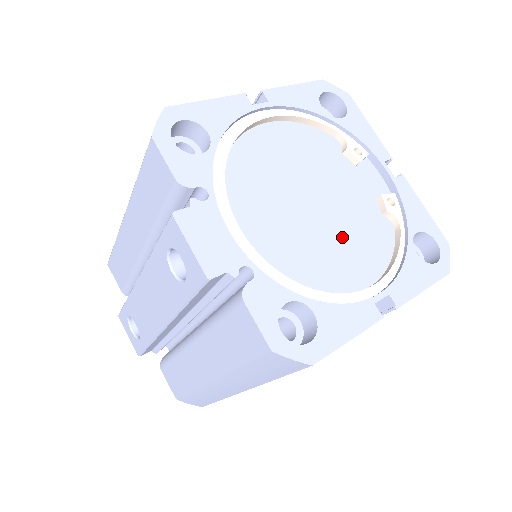
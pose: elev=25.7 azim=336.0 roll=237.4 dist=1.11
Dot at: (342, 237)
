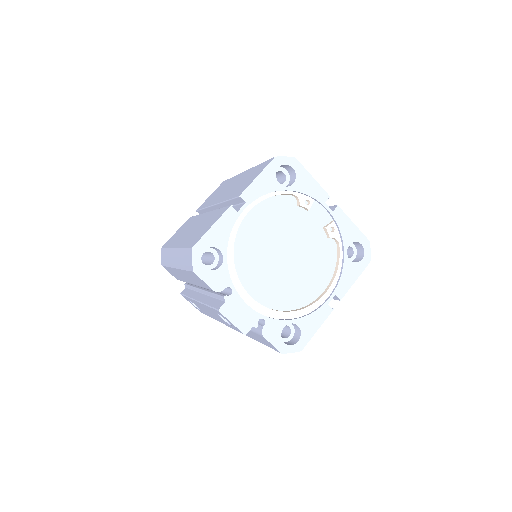
Dot at: (306, 267)
